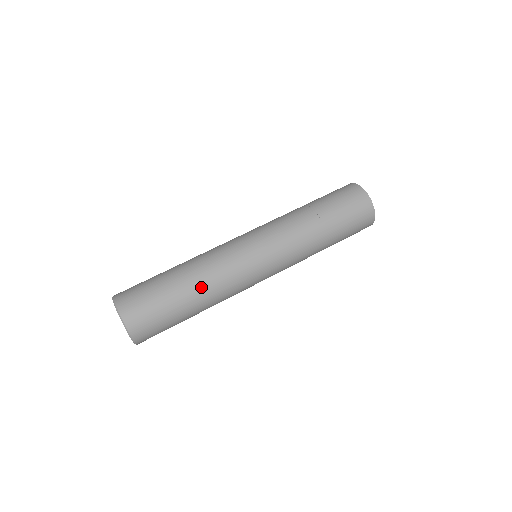
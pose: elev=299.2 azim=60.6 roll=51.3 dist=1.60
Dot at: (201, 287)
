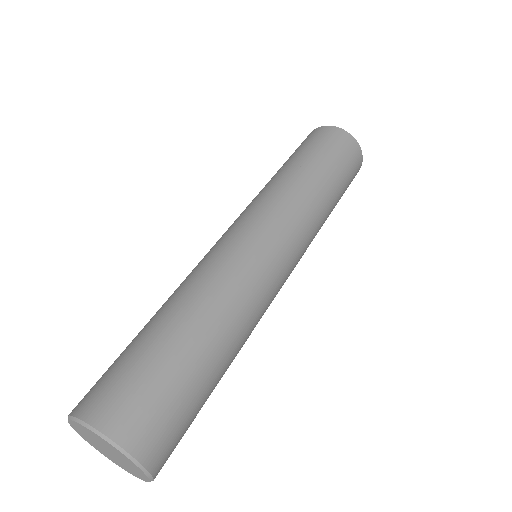
Dot at: (233, 339)
